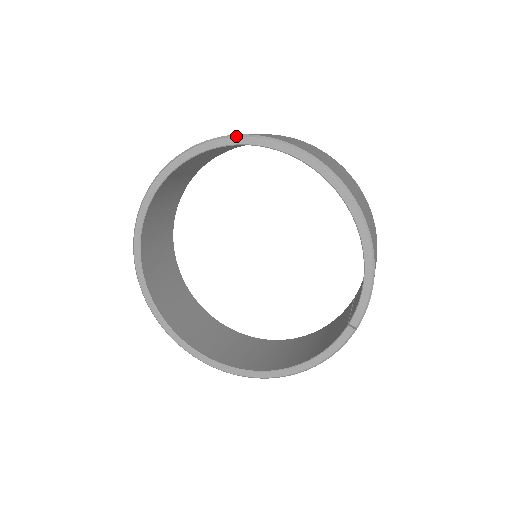
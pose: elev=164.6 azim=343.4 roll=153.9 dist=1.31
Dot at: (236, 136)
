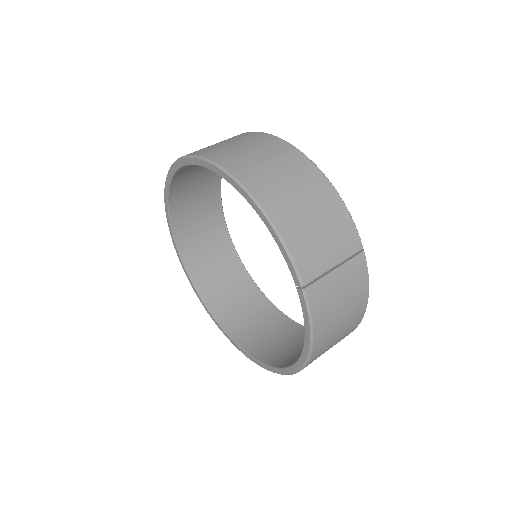
Dot at: (166, 177)
